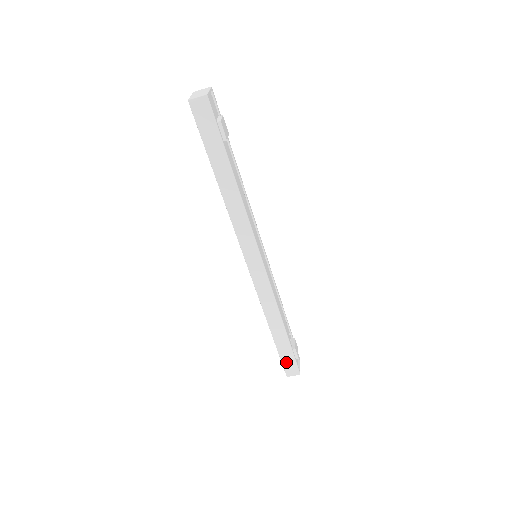
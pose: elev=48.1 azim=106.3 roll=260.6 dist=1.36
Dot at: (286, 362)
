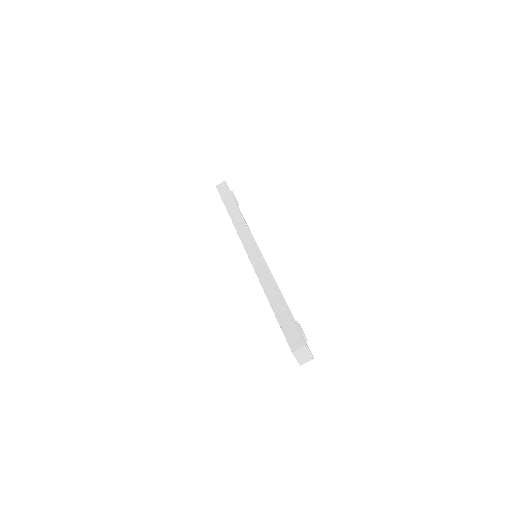
Dot at: (288, 333)
